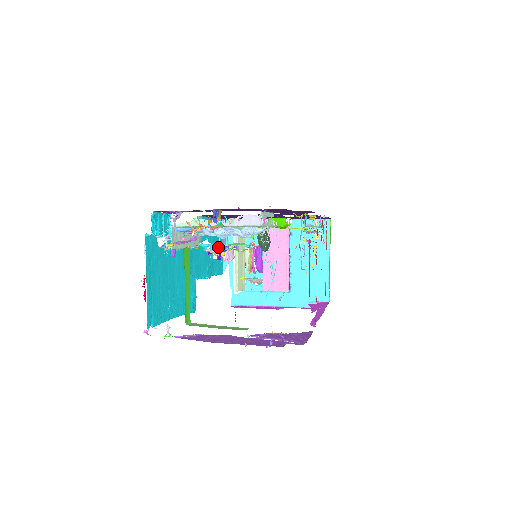
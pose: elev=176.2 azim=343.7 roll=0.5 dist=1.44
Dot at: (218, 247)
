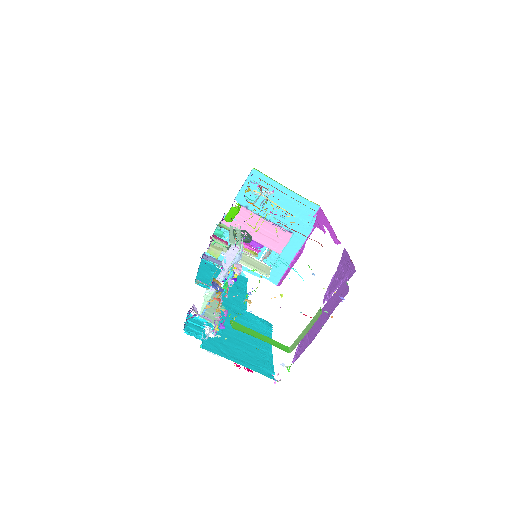
Dot at: (245, 300)
